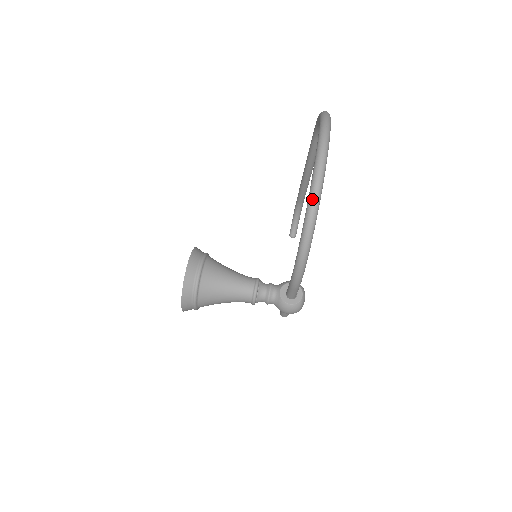
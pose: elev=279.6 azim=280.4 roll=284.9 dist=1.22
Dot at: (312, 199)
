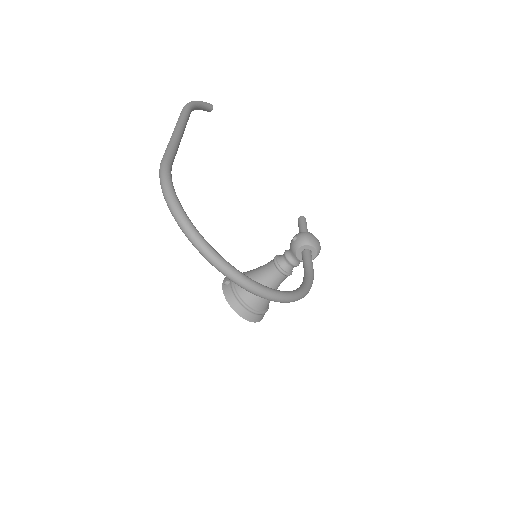
Dot at: occluded
